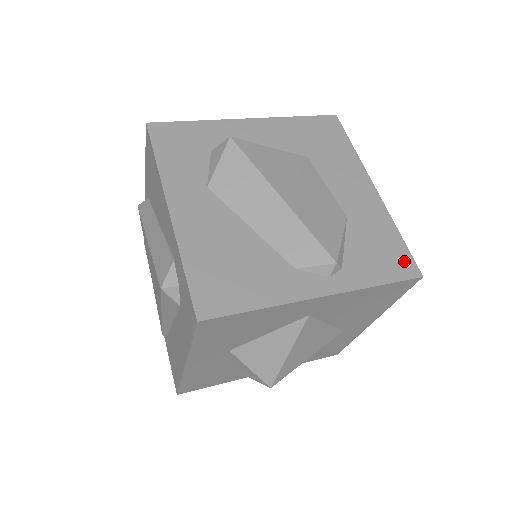
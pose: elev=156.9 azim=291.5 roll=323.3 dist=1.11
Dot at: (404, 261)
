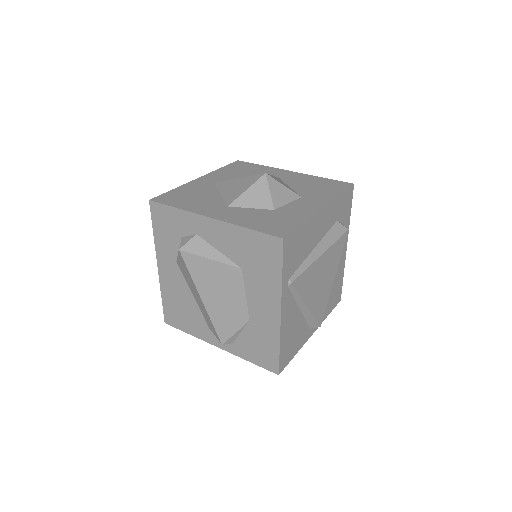
Dot at: (272, 362)
